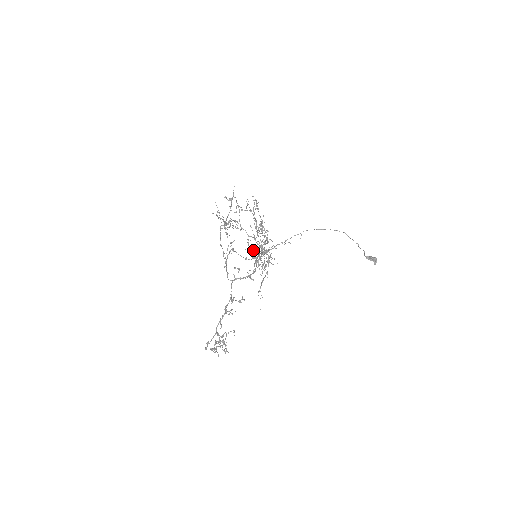
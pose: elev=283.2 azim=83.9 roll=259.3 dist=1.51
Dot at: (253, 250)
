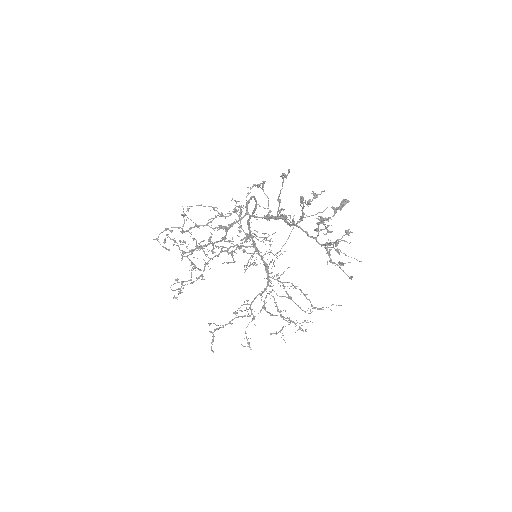
Dot at: occluded
